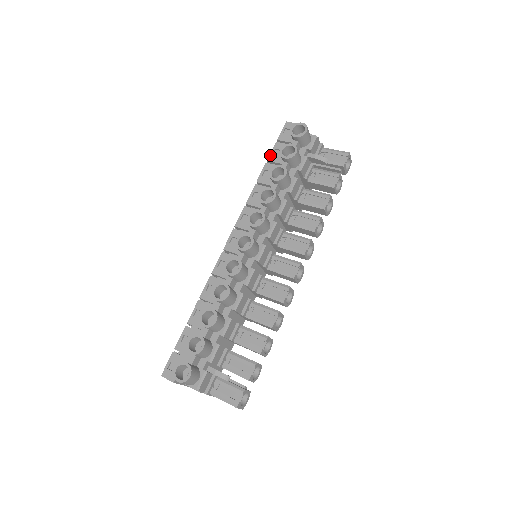
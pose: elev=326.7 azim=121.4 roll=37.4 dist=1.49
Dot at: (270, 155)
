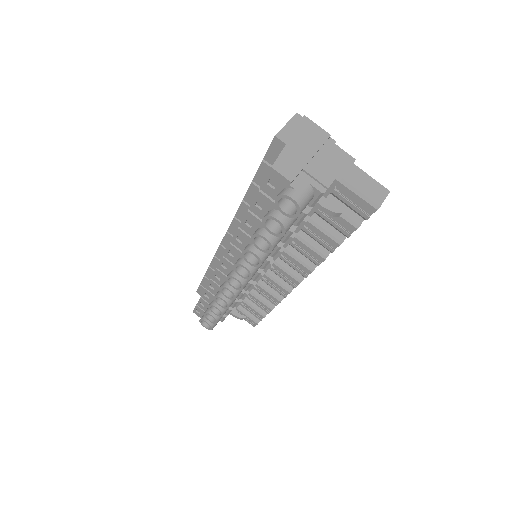
Dot at: (252, 205)
